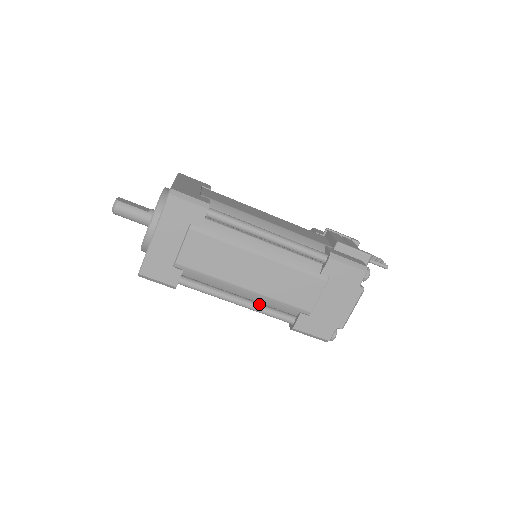
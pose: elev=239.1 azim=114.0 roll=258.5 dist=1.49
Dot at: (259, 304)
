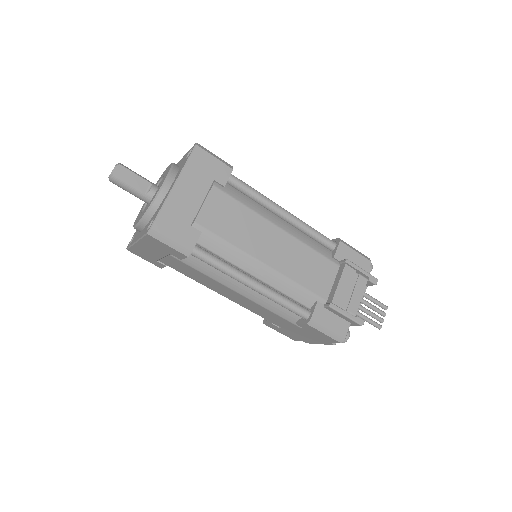
Dot at: occluded
